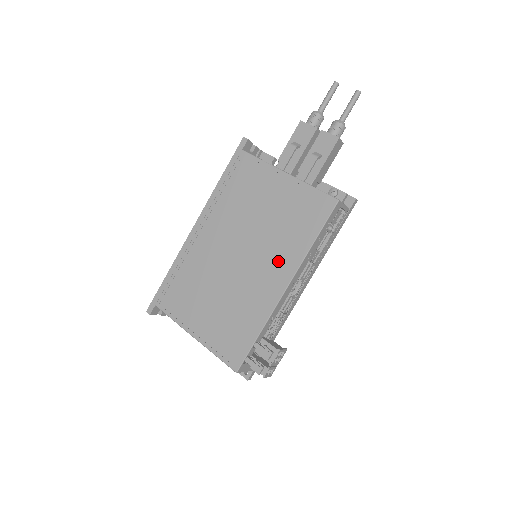
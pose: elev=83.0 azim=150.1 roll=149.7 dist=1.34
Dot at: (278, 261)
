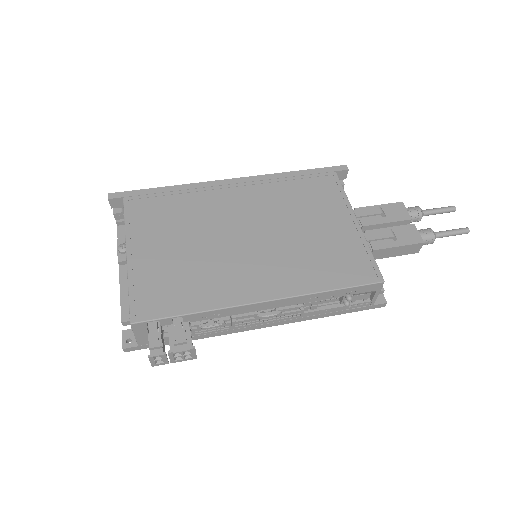
Dot at: (280, 273)
